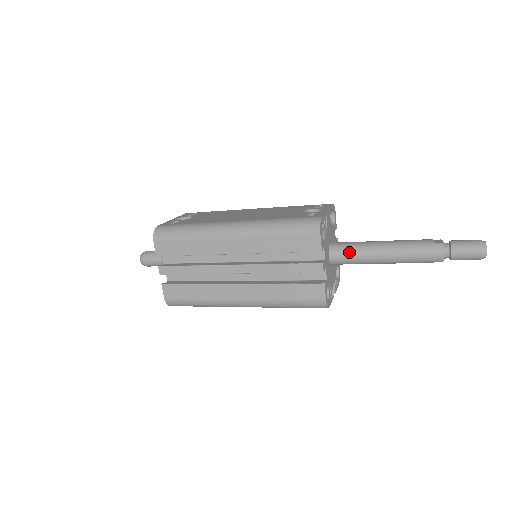
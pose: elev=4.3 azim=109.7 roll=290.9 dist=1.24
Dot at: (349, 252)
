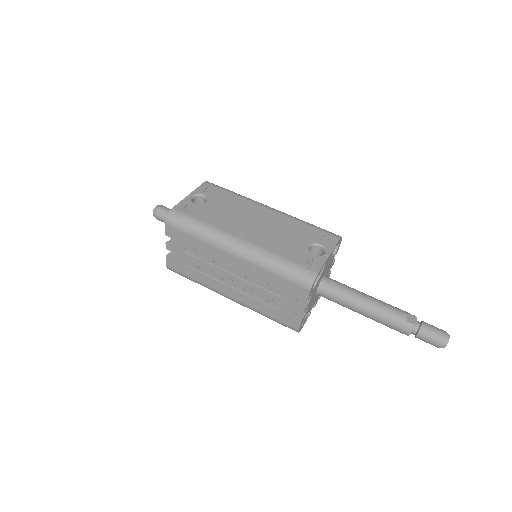
Dot at: (334, 296)
